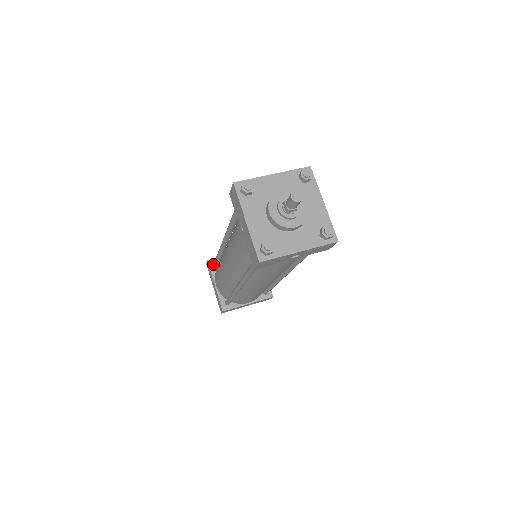
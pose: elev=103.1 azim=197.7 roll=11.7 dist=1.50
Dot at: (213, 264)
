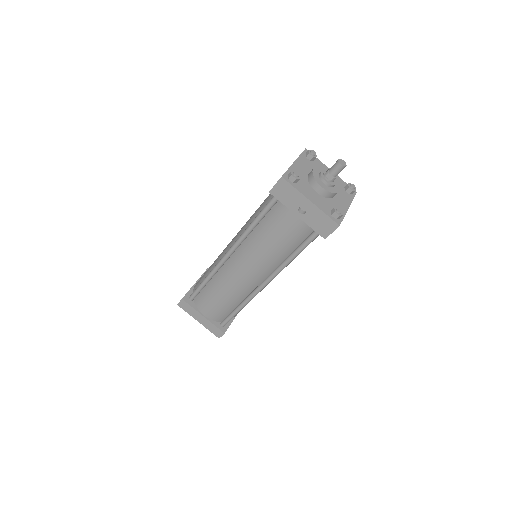
Dot at: occluded
